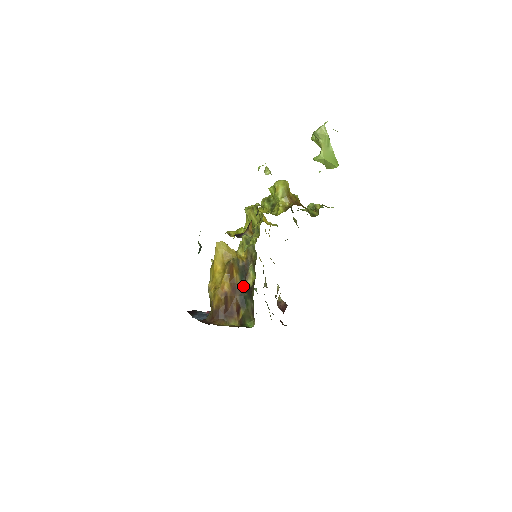
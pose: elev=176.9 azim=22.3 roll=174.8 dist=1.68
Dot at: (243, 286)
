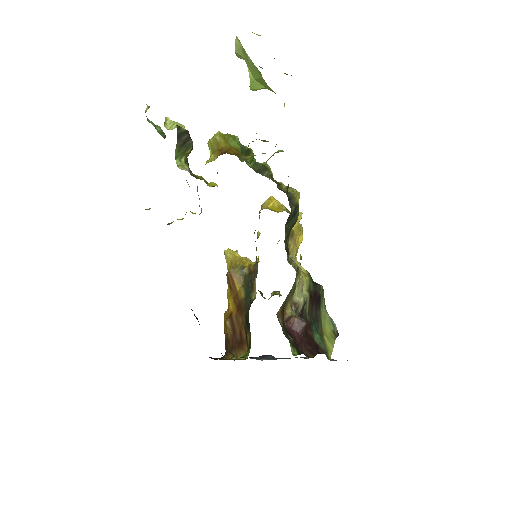
Dot at: (248, 302)
